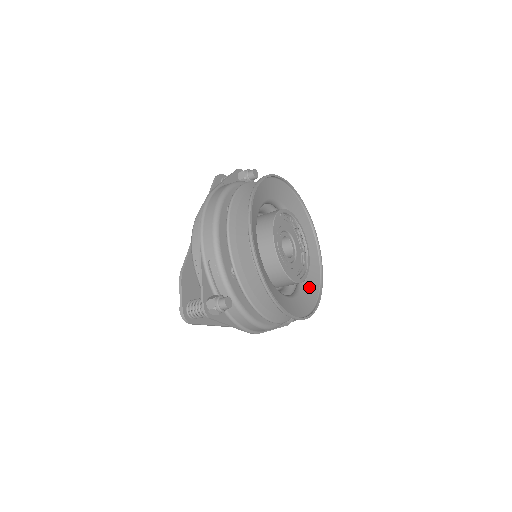
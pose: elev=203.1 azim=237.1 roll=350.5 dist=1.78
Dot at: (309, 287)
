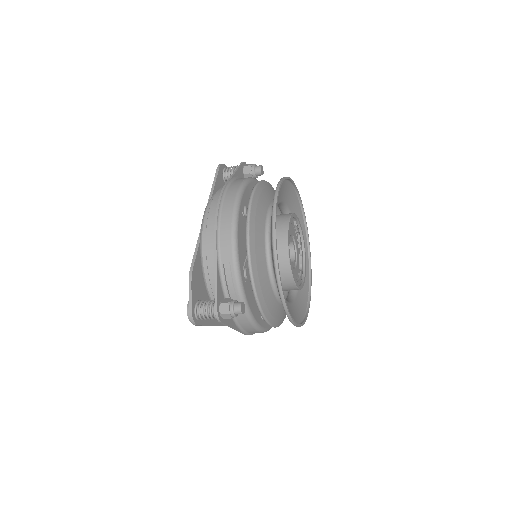
Dot at: (301, 291)
